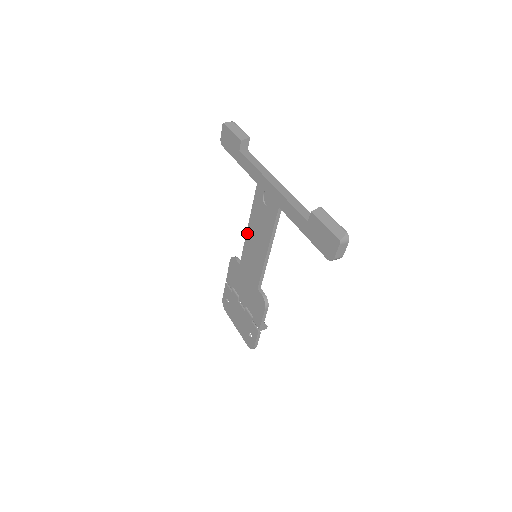
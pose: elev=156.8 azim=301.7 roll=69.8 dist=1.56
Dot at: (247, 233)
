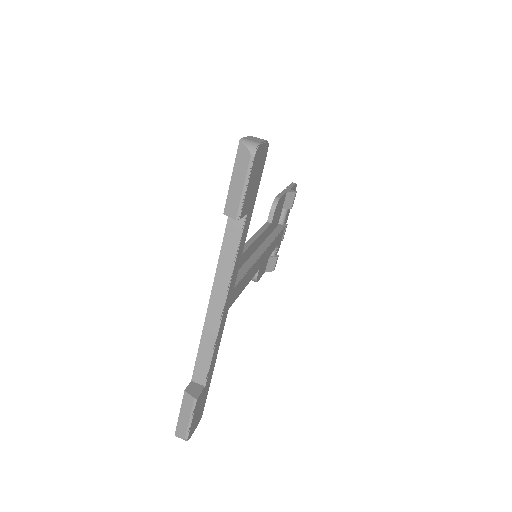
Dot at: (250, 240)
